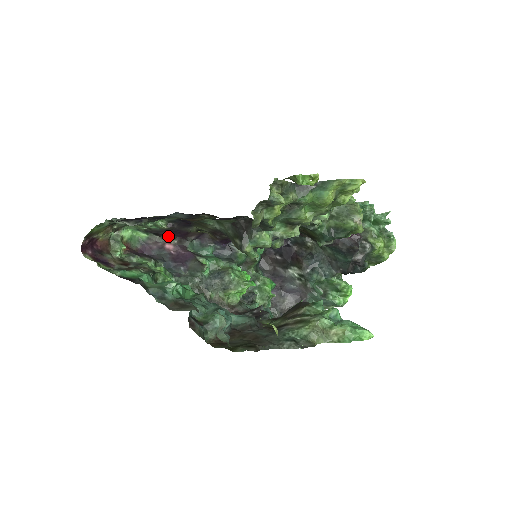
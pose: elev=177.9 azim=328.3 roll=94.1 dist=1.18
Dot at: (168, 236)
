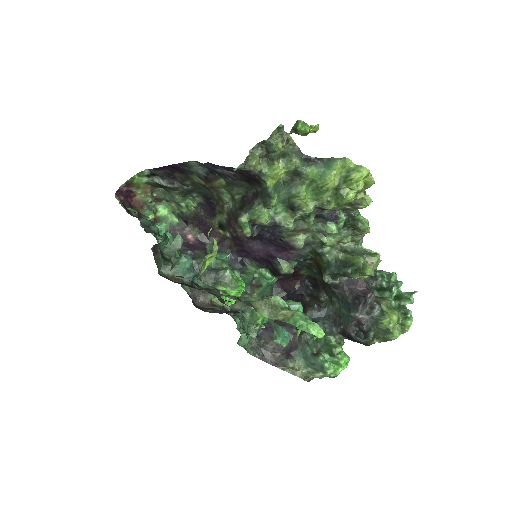
Dot at: (194, 227)
